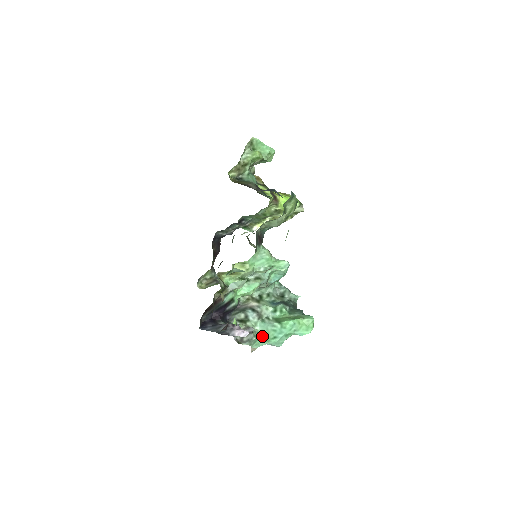
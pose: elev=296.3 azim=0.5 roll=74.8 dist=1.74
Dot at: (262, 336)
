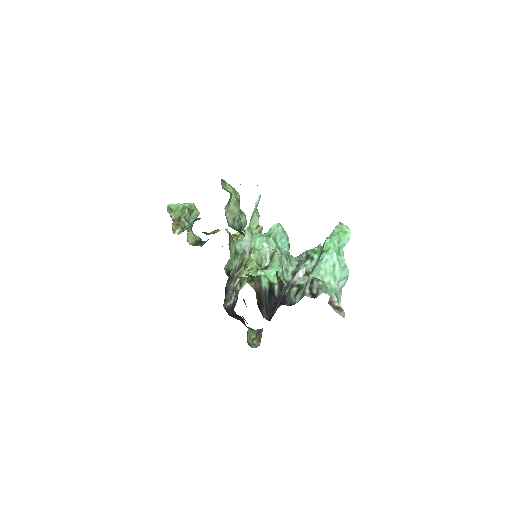
Dot at: (326, 281)
